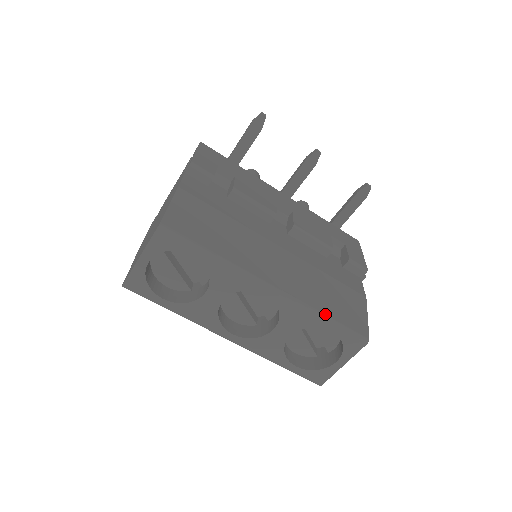
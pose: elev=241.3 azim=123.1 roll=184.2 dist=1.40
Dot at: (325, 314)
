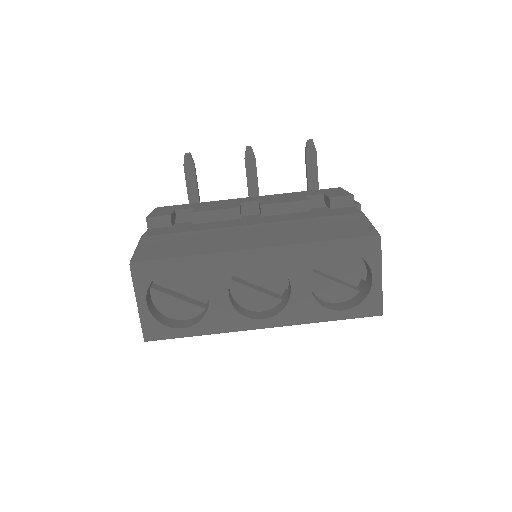
Dot at: (320, 241)
